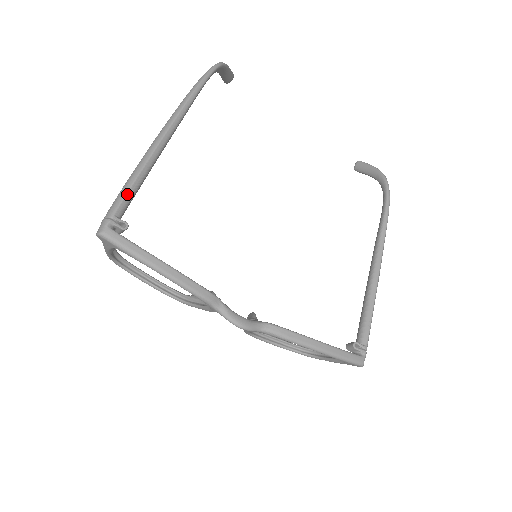
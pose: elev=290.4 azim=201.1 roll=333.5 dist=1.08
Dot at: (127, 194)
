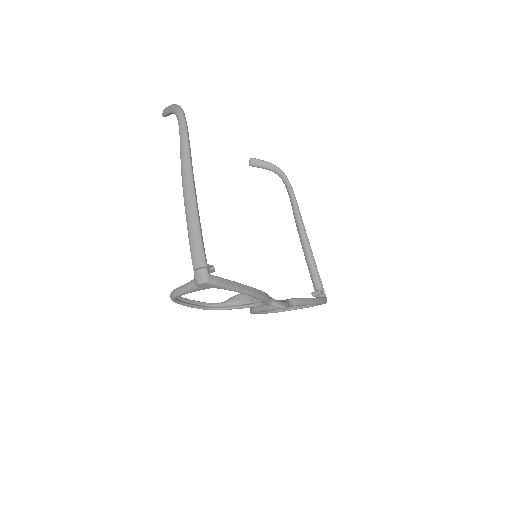
Dot at: (203, 243)
